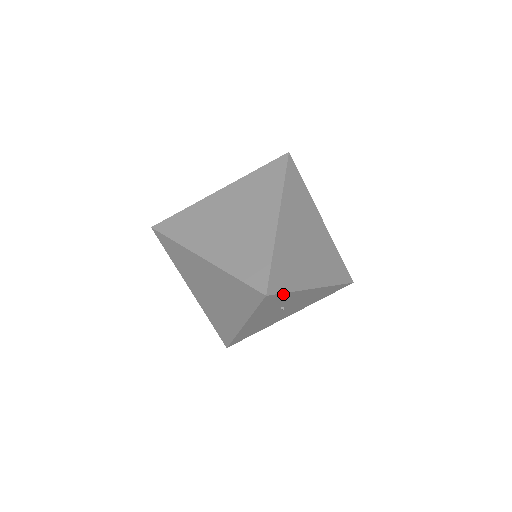
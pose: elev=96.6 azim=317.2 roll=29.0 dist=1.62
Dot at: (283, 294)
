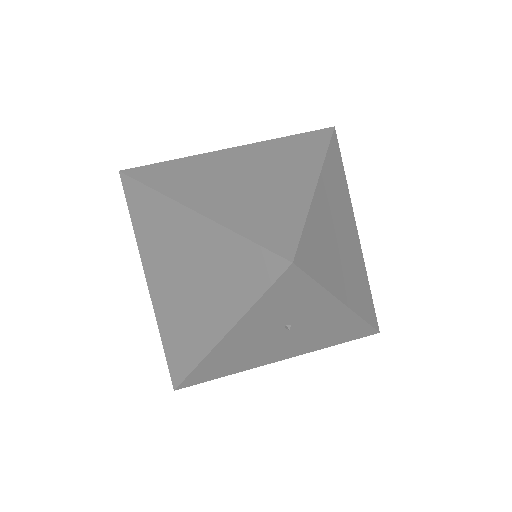
Dot at: (310, 282)
